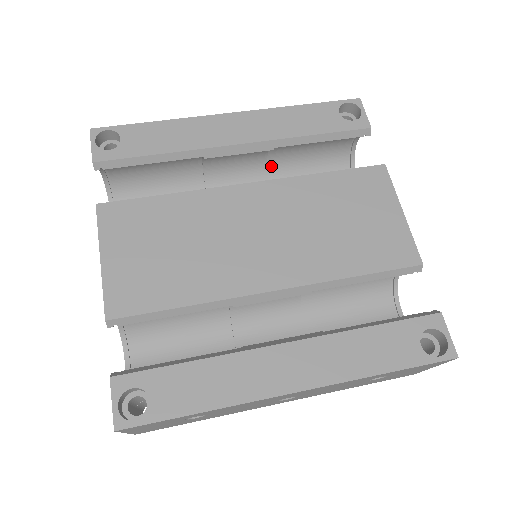
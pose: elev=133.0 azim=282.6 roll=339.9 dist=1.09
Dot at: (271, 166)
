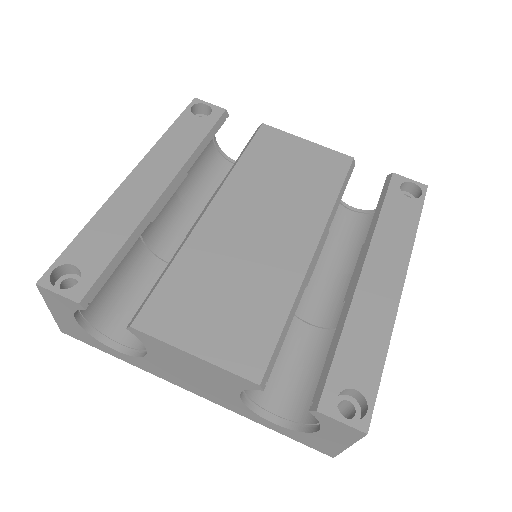
Dot at: (180, 197)
